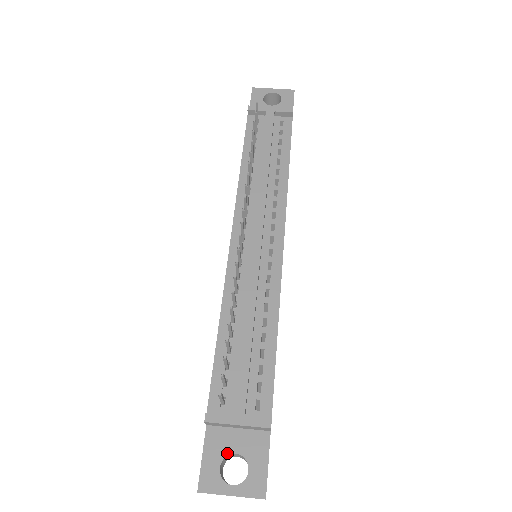
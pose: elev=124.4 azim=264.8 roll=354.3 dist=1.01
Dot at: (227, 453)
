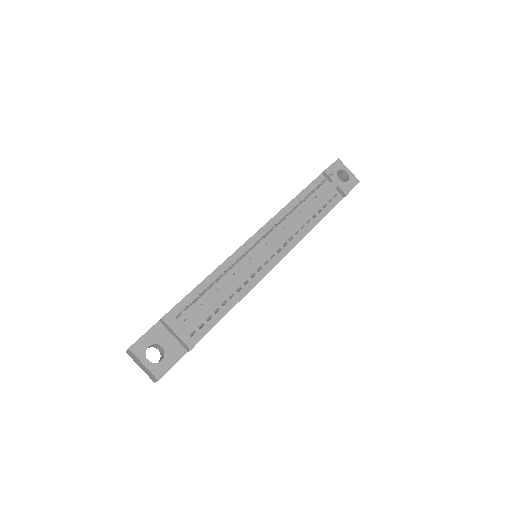
Dot at: (158, 343)
